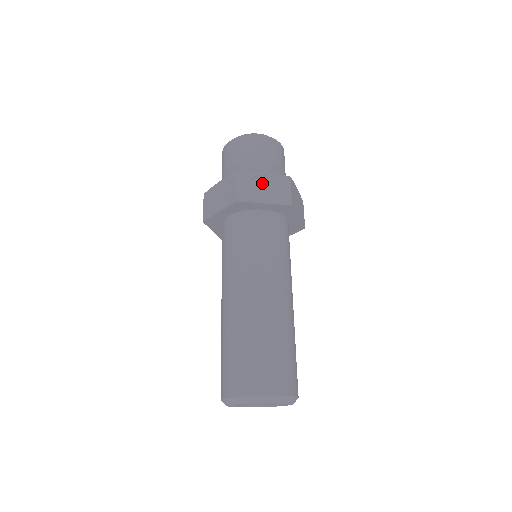
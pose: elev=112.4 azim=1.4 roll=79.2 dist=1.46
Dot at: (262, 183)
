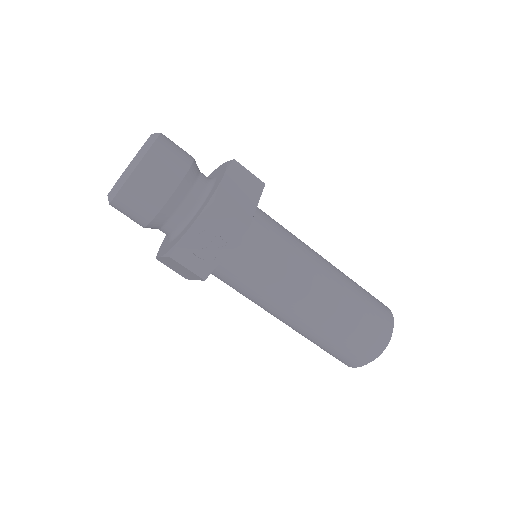
Dot at: (201, 240)
